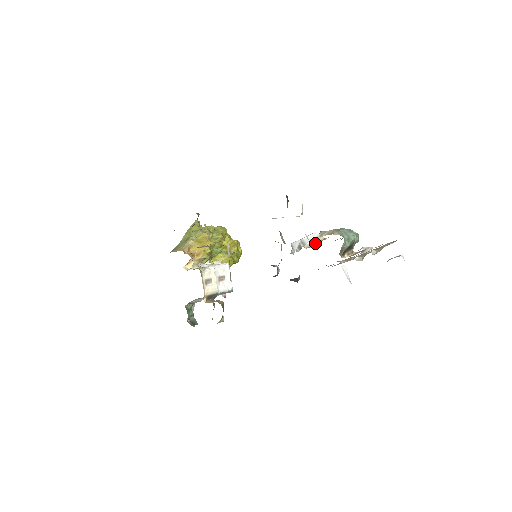
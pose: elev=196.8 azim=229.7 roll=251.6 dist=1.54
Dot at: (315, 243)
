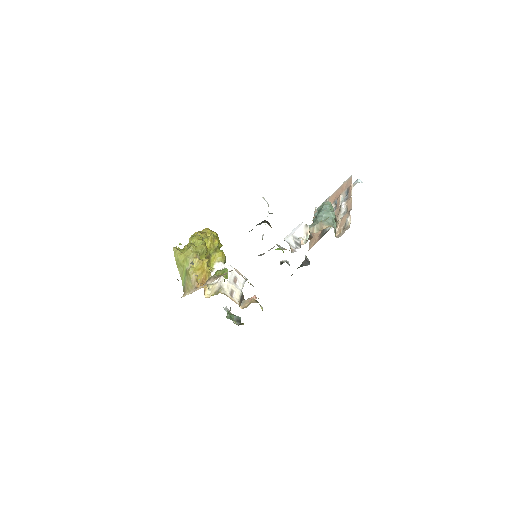
Dot at: (307, 235)
